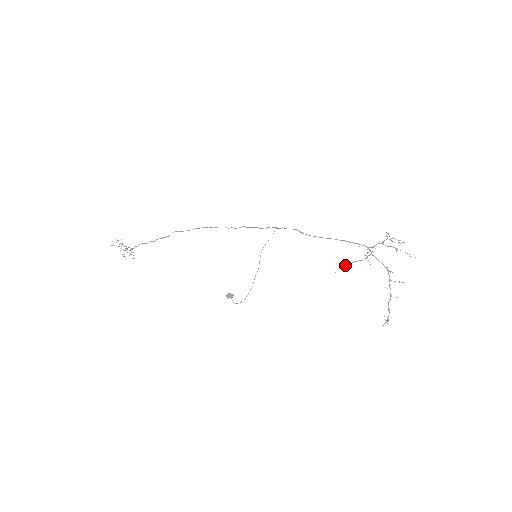
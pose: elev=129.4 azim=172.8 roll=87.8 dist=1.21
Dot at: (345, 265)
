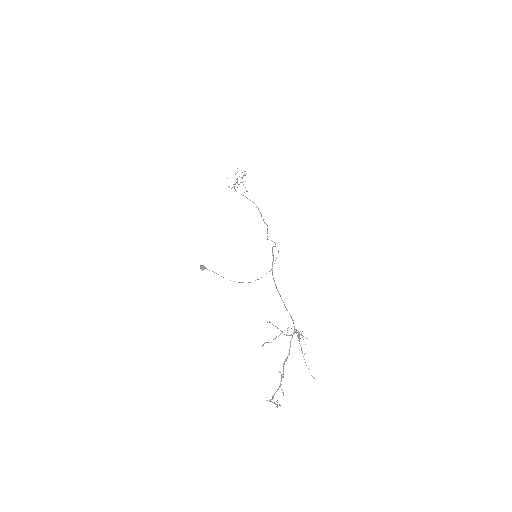
Dot at: occluded
